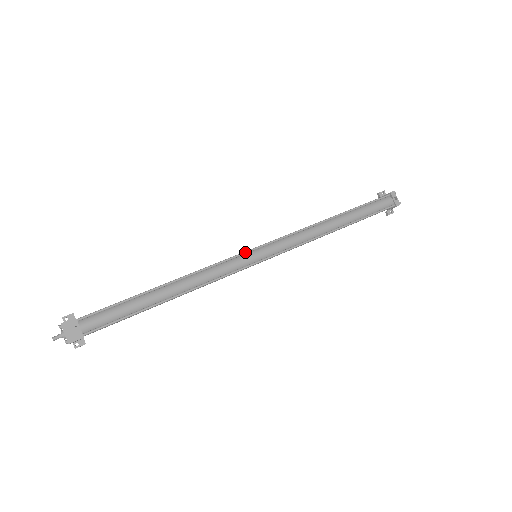
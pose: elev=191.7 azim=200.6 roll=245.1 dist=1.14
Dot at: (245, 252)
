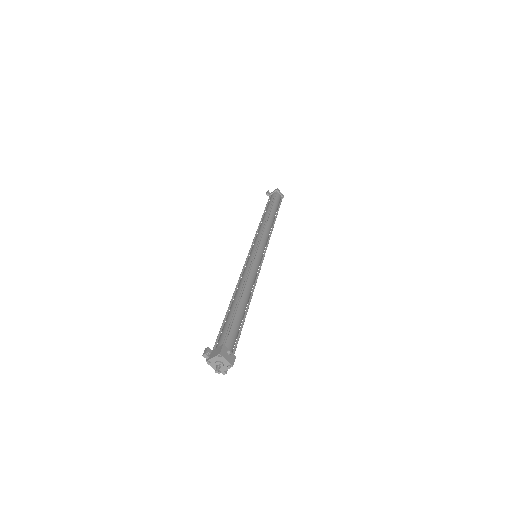
Dot at: (255, 254)
